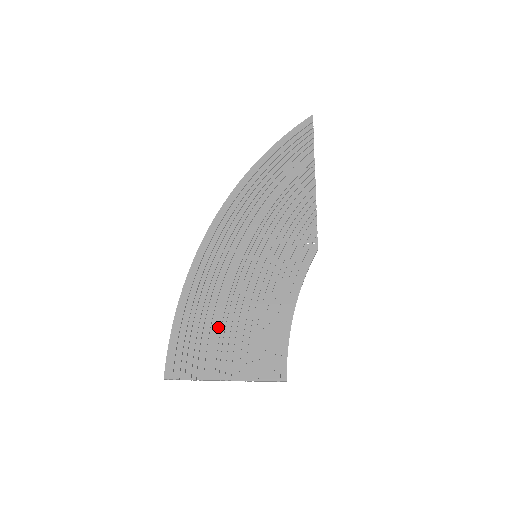
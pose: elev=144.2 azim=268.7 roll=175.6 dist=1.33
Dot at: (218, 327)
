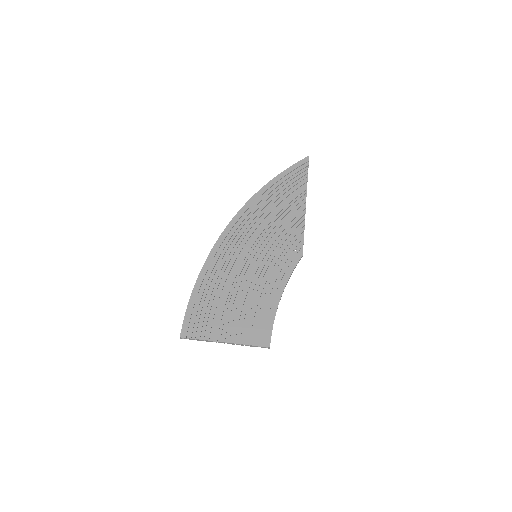
Dot at: (223, 304)
